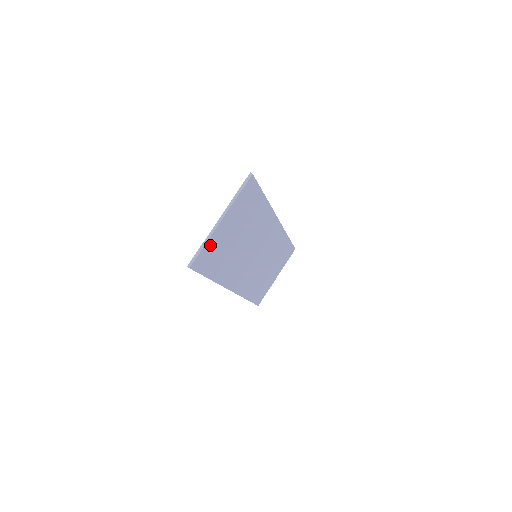
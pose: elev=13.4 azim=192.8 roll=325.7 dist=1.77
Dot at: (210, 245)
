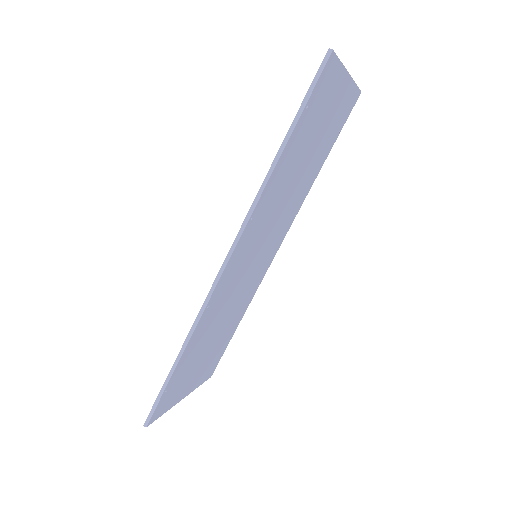
Dot at: (334, 80)
